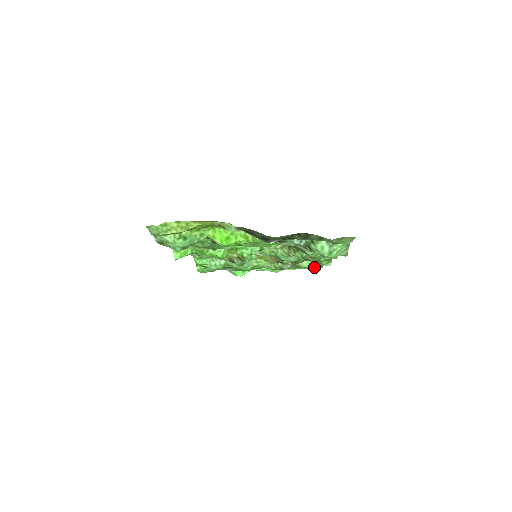
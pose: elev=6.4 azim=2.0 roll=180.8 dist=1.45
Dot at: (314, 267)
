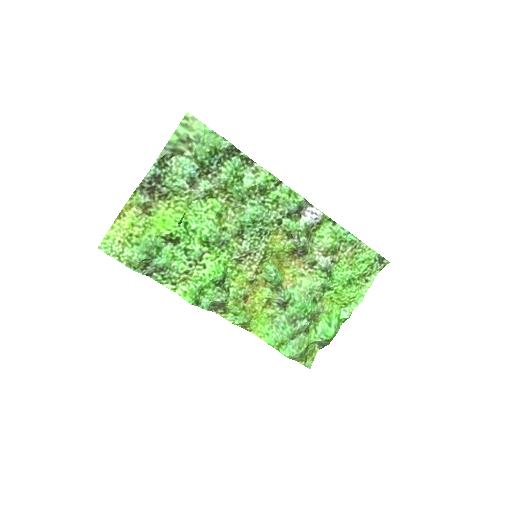
Dot at: (363, 252)
